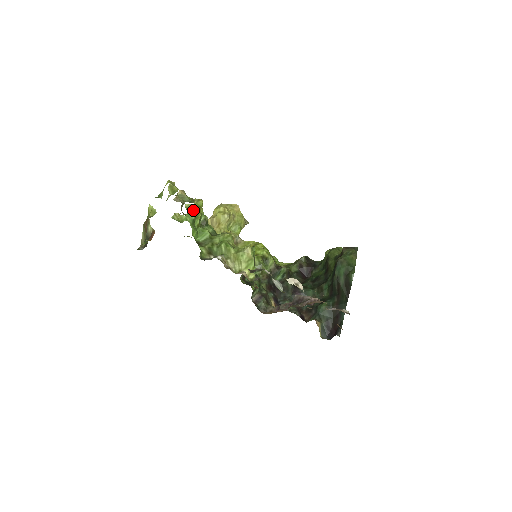
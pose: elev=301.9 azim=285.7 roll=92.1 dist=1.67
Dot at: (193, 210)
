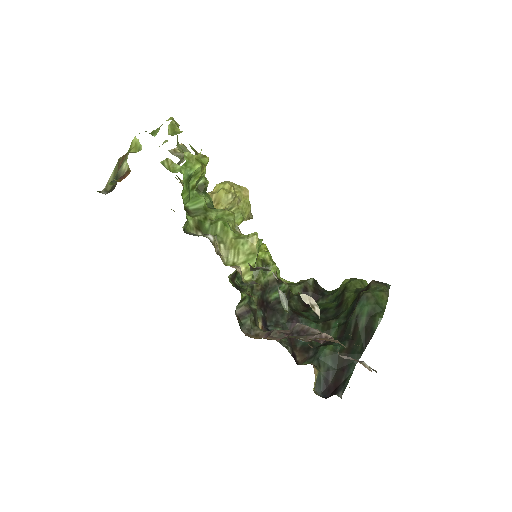
Dot at: (193, 163)
